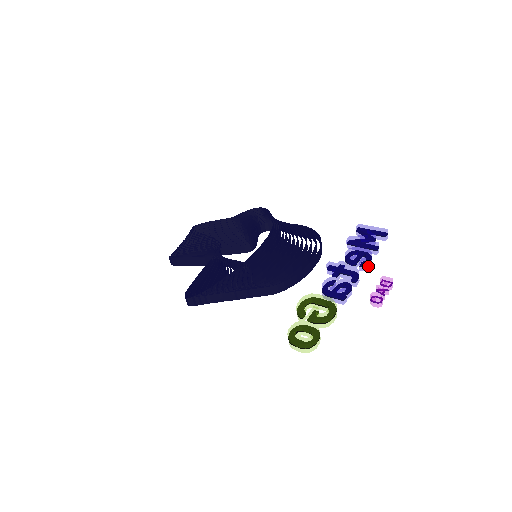
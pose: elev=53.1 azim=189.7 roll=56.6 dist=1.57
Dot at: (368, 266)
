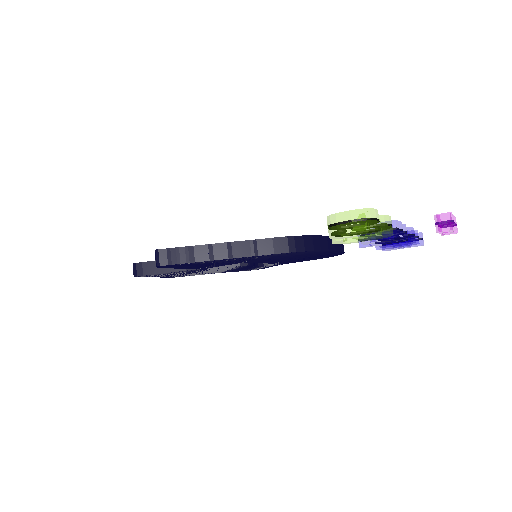
Dot at: (413, 239)
